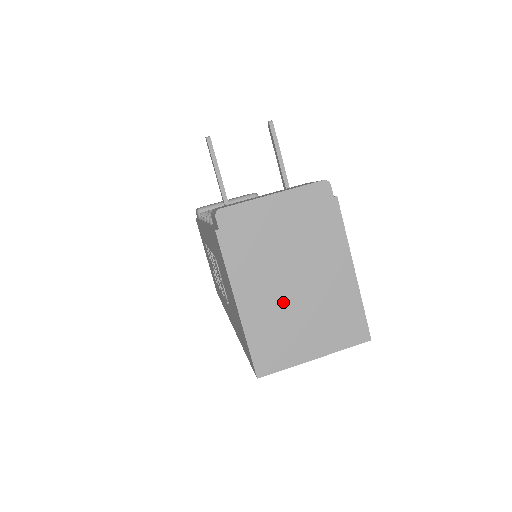
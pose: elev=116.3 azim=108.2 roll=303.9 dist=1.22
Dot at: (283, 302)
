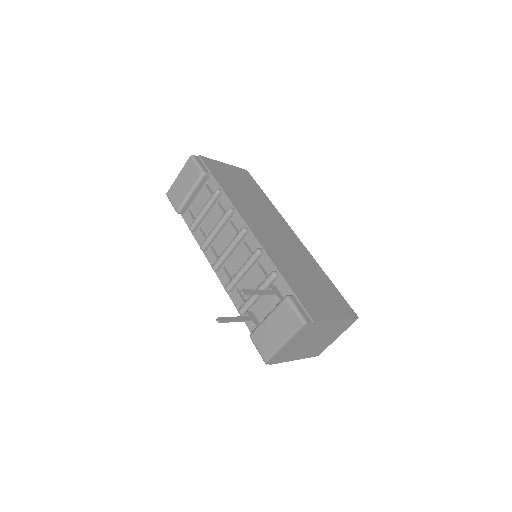
Dot at: (313, 346)
